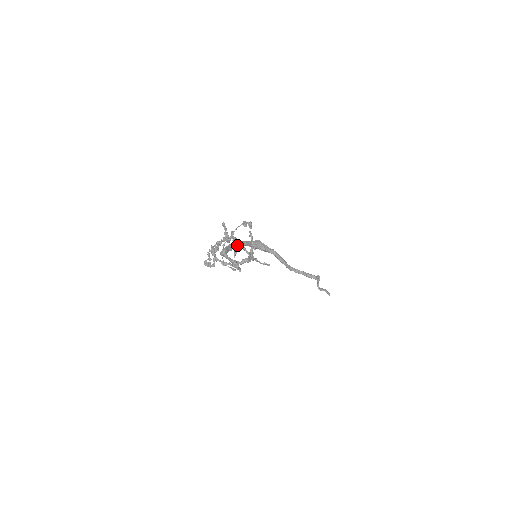
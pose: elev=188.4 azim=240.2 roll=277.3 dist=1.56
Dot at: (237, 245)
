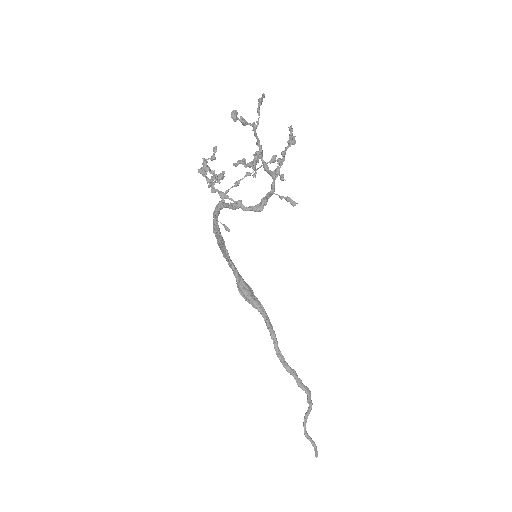
Dot at: (261, 154)
